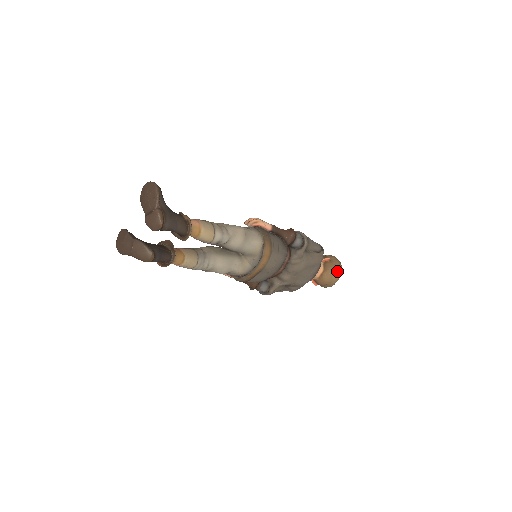
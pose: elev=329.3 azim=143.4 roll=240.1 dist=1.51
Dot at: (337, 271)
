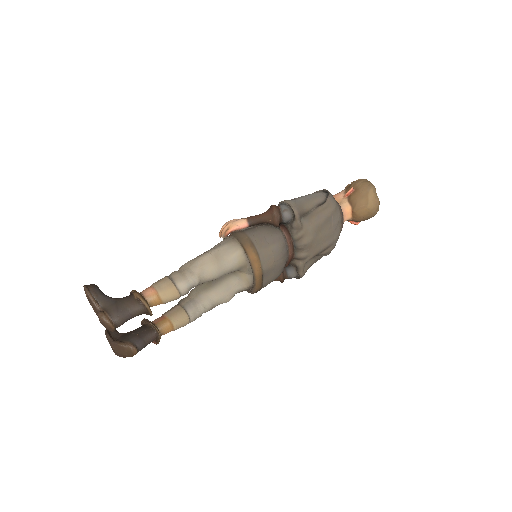
Dot at: (369, 197)
